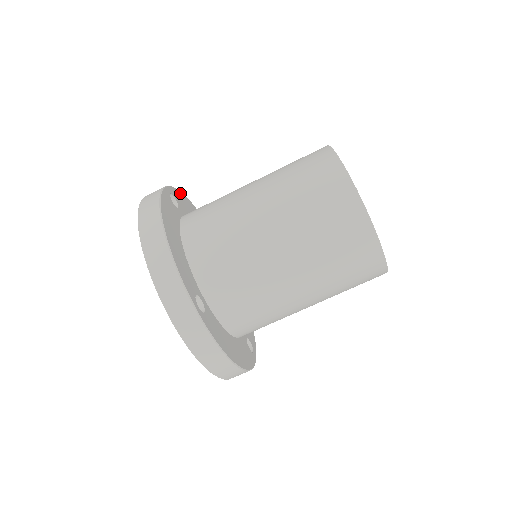
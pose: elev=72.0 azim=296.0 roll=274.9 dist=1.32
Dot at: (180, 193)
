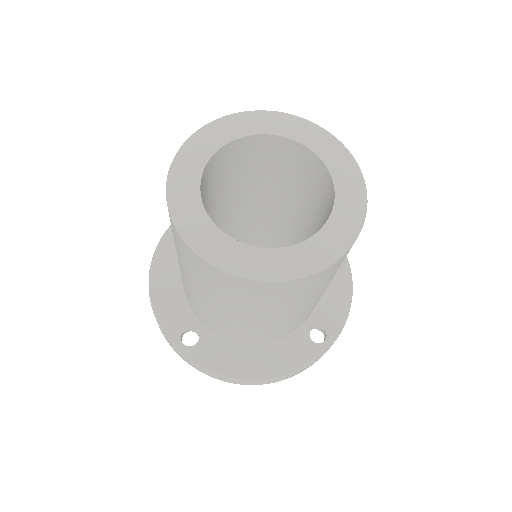
Dot at: (158, 313)
